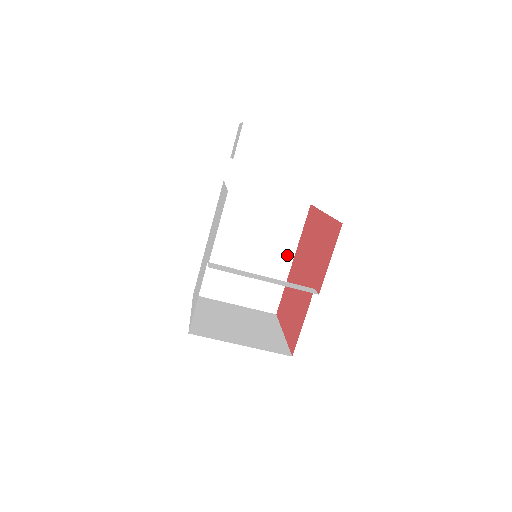
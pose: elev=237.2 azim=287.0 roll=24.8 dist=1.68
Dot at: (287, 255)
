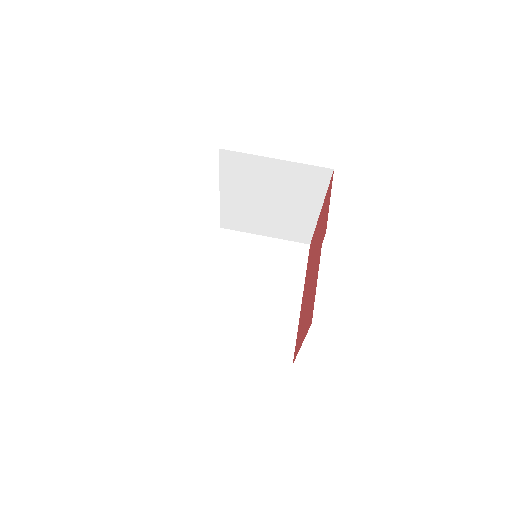
Dot at: (294, 294)
